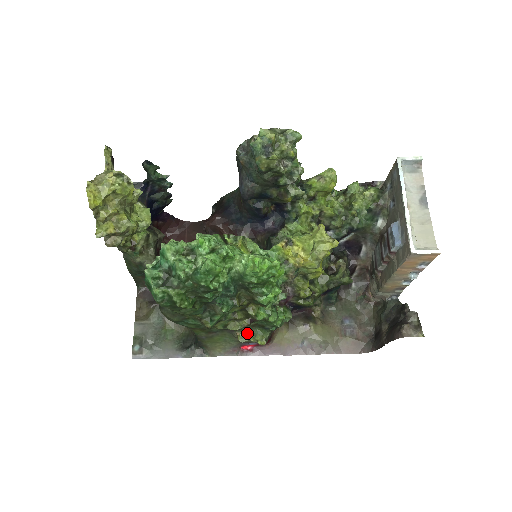
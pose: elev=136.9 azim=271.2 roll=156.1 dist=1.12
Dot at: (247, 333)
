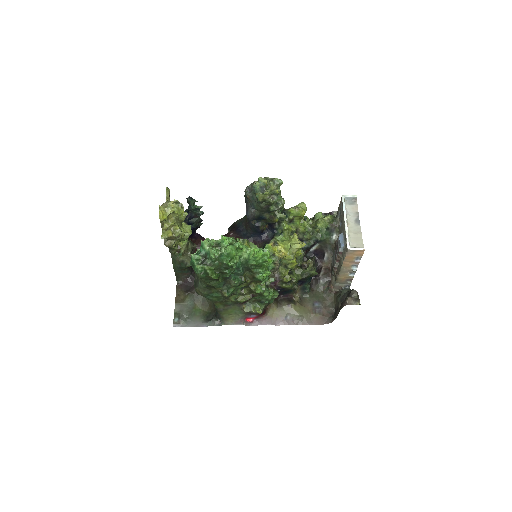
Dot at: (250, 306)
